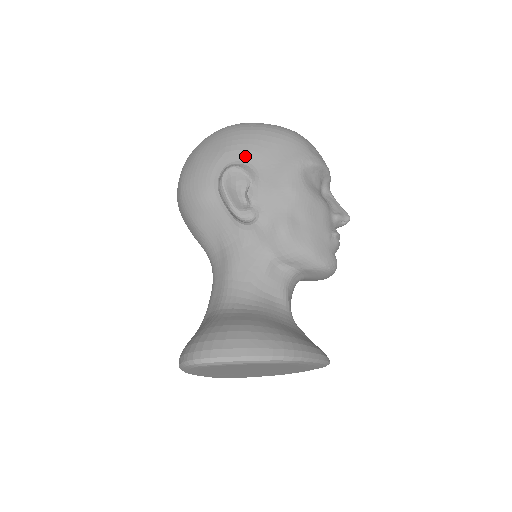
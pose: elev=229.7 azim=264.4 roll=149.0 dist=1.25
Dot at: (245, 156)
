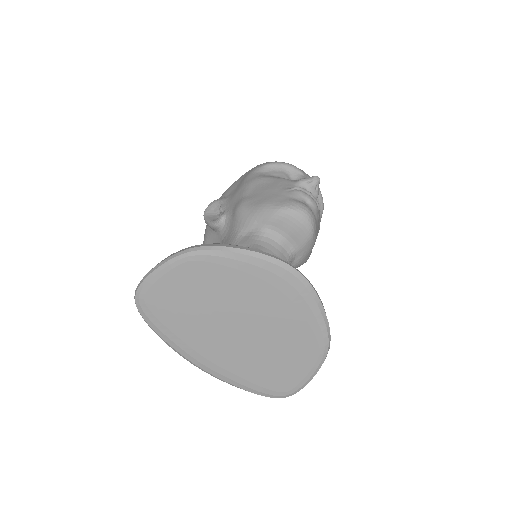
Dot at: (222, 196)
